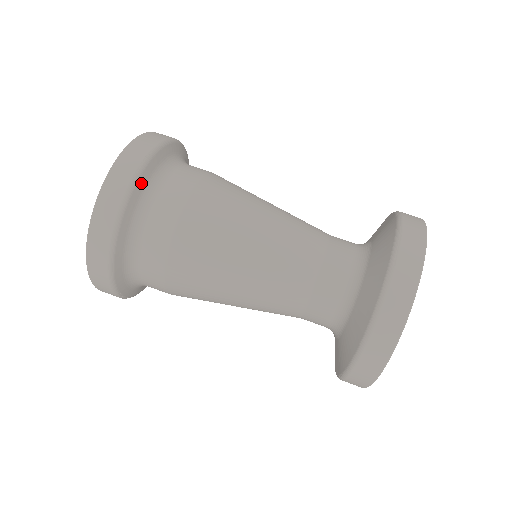
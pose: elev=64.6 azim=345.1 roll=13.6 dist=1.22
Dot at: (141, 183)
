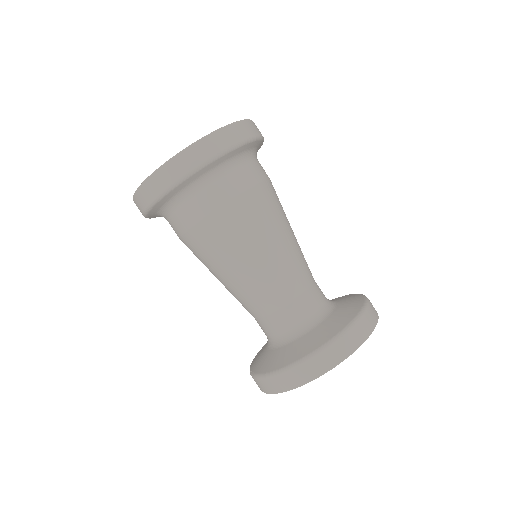
Dot at: (219, 161)
